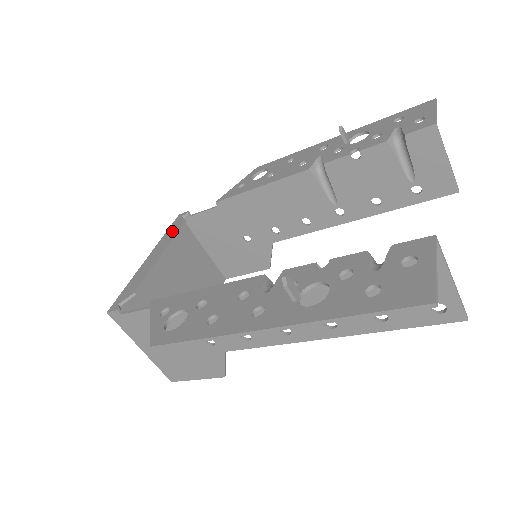
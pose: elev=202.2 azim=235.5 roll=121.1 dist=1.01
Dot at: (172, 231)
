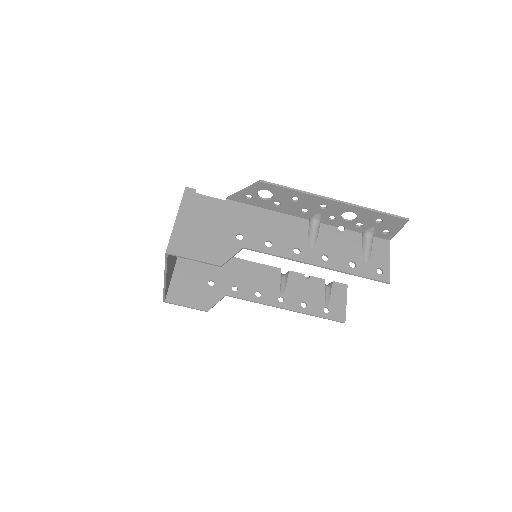
Dot at: occluded
